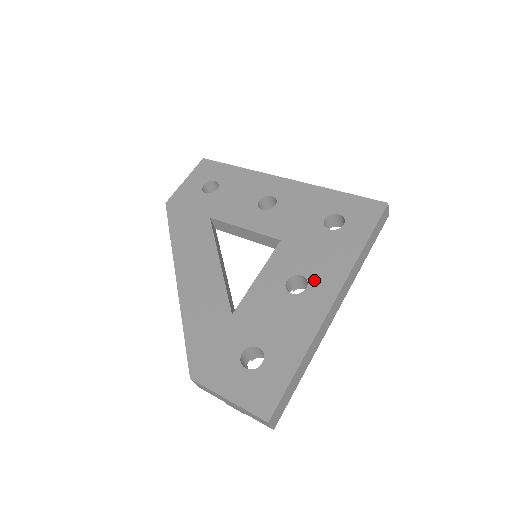
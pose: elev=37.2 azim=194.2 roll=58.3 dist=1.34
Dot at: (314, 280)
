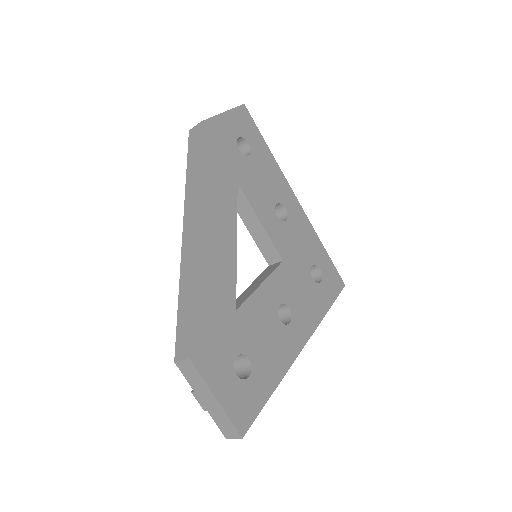
Dot at: (296, 319)
